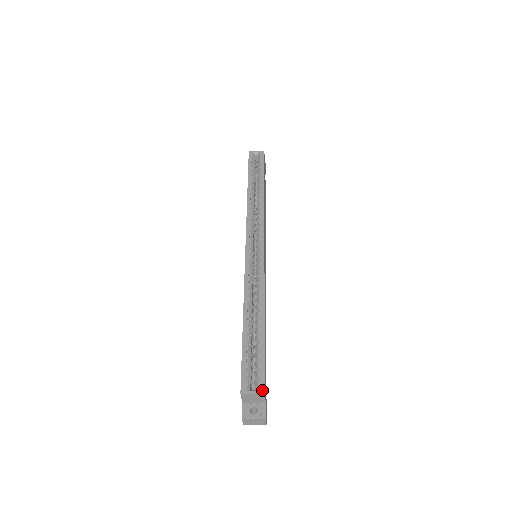
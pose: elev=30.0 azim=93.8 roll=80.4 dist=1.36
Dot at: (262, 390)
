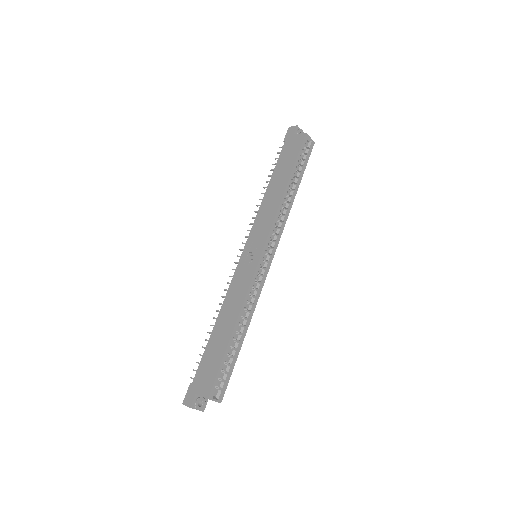
Dot at: (221, 400)
